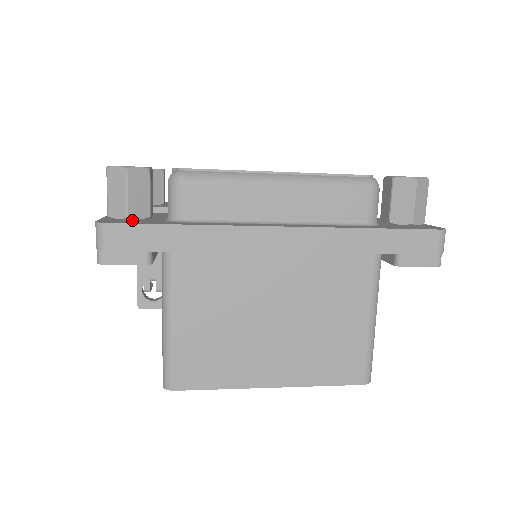
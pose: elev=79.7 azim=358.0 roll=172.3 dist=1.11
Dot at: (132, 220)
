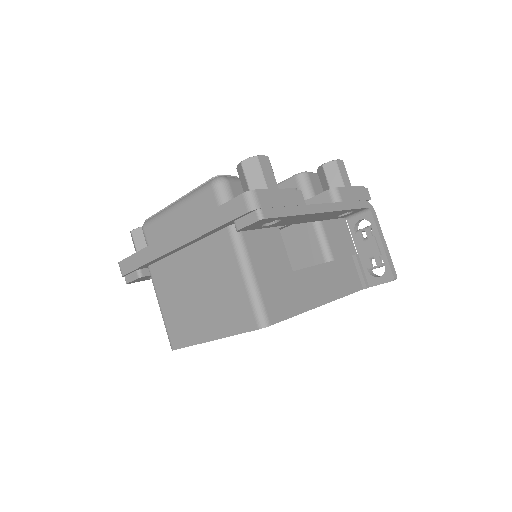
Dot at: occluded
